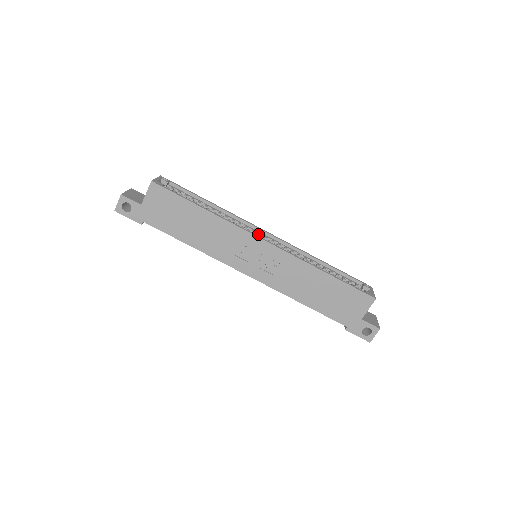
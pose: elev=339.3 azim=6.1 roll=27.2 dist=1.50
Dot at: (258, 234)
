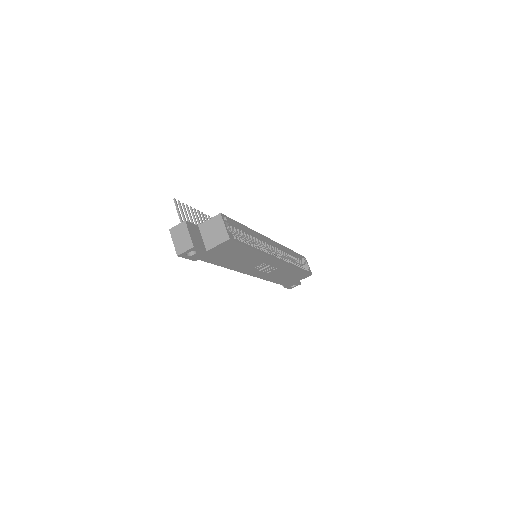
Dot at: (269, 247)
